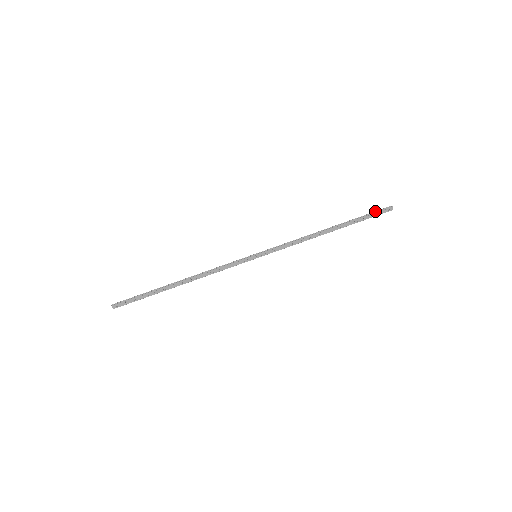
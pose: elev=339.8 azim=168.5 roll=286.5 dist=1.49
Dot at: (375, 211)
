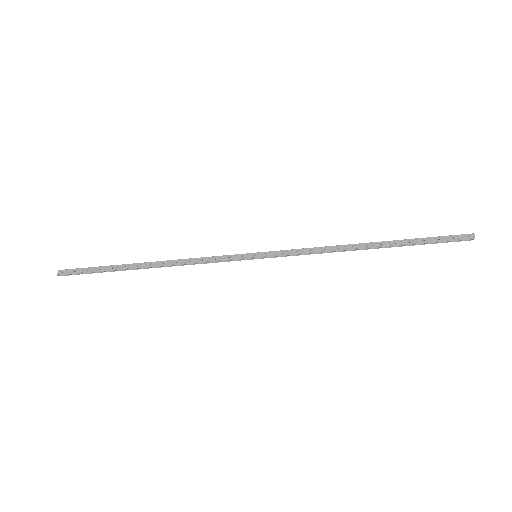
Dot at: (445, 236)
